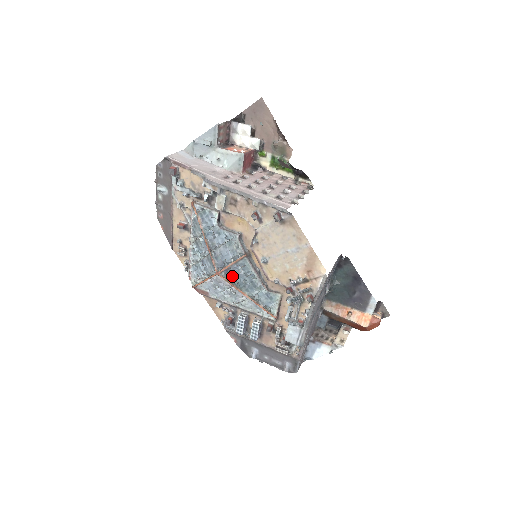
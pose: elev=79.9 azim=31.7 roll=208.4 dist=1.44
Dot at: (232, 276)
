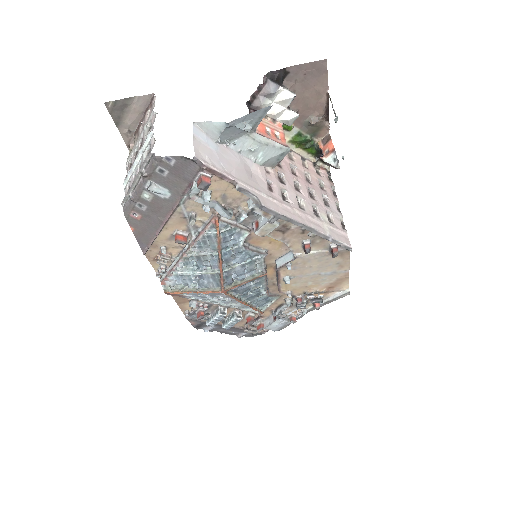
Dot at: (238, 291)
